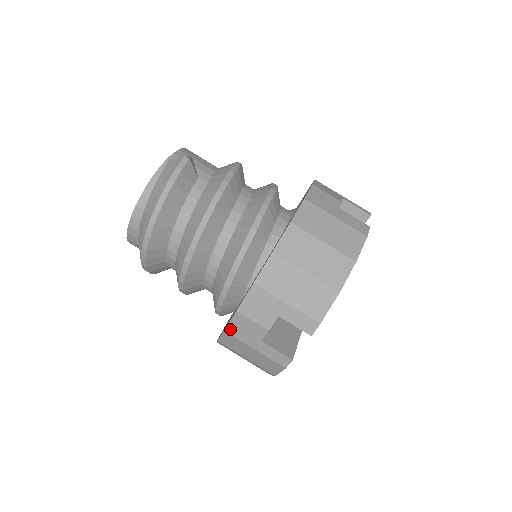
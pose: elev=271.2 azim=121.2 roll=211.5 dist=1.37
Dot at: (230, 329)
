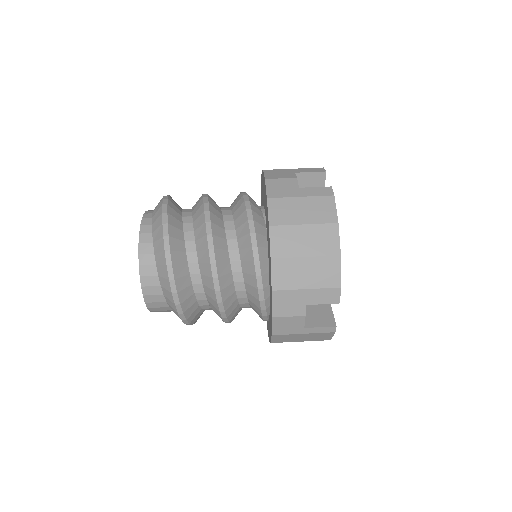
Dot at: (270, 194)
